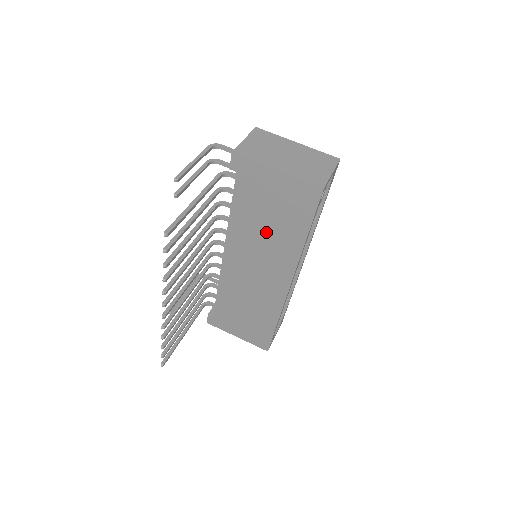
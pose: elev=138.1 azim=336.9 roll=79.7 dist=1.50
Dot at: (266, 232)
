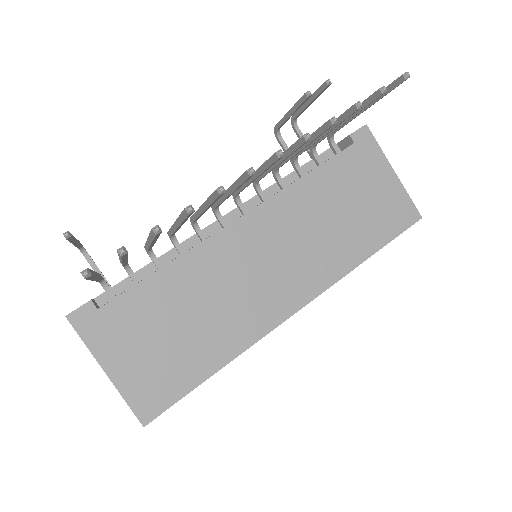
Dot at: (329, 223)
